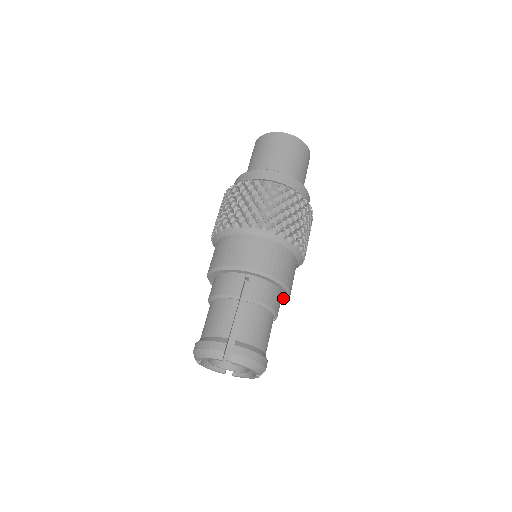
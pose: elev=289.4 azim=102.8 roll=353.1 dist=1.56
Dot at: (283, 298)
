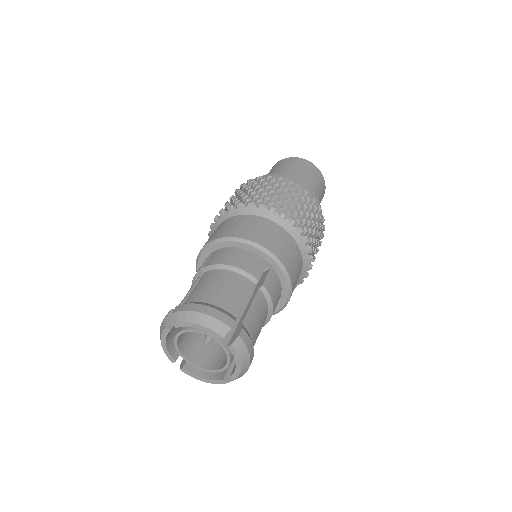
Dot at: occluded
